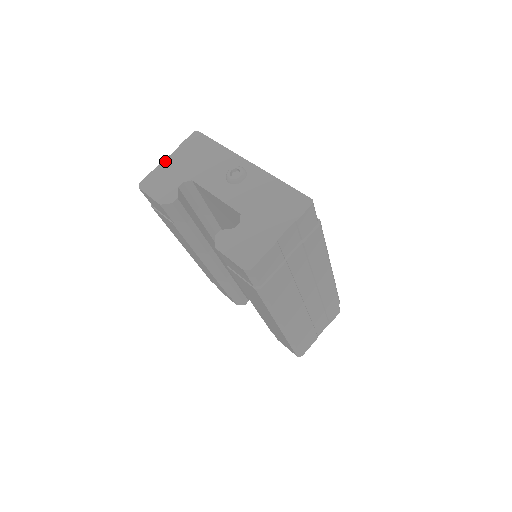
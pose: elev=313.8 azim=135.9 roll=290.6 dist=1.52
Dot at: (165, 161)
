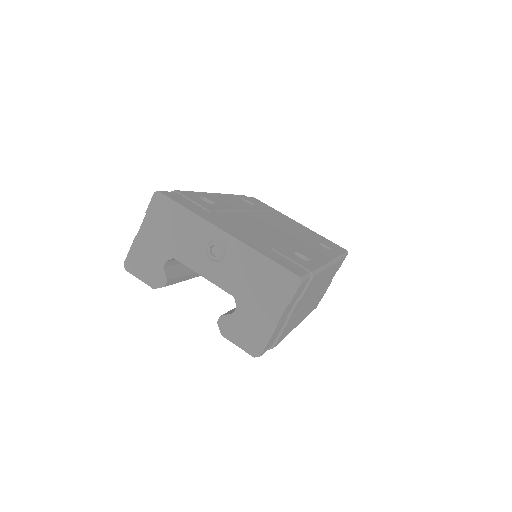
Dot at: (138, 235)
